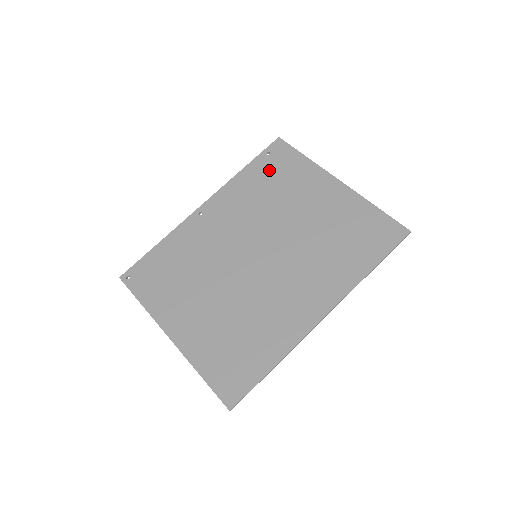
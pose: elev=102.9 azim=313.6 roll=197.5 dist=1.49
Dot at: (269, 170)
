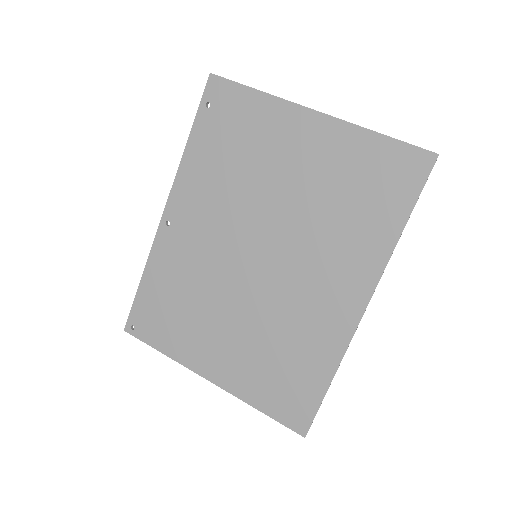
Dot at: (220, 131)
